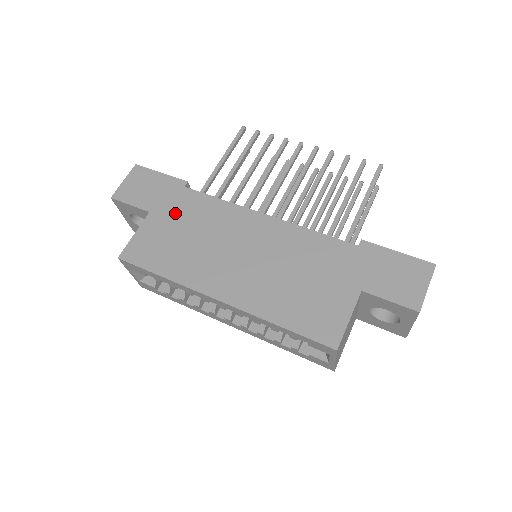
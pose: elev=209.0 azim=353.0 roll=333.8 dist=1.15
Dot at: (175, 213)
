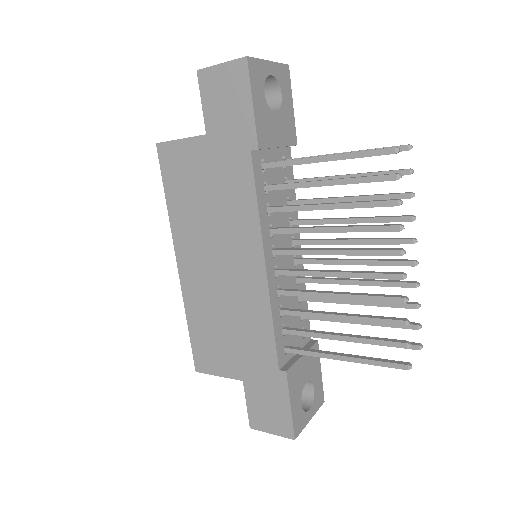
Dot at: (219, 165)
